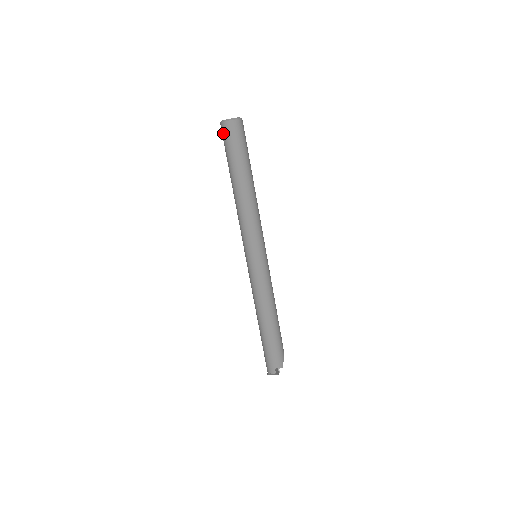
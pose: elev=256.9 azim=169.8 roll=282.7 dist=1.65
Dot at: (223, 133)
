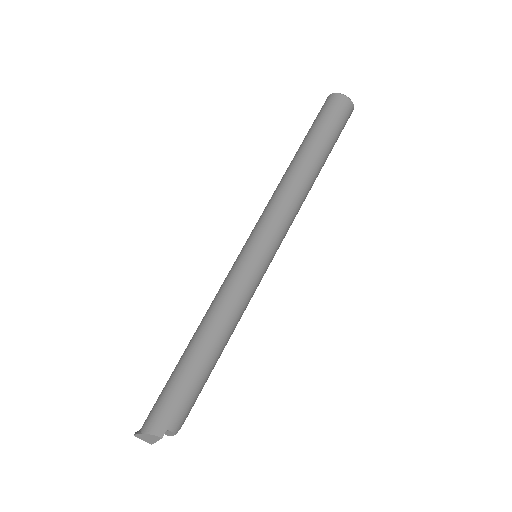
Dot at: (331, 103)
